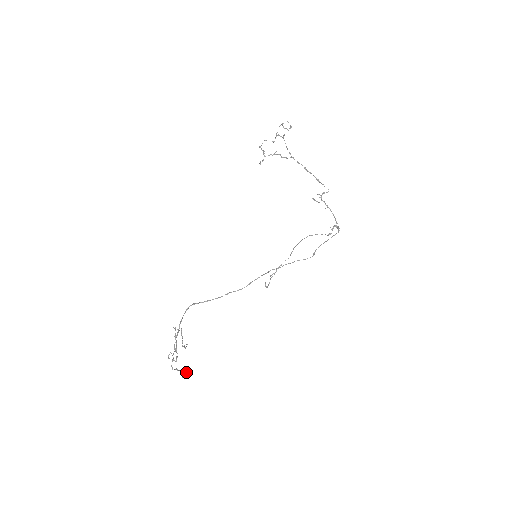
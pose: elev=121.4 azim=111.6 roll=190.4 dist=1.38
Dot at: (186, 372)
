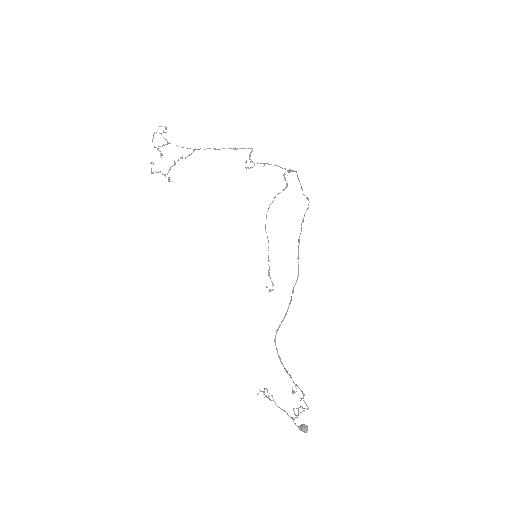
Dot at: (303, 425)
